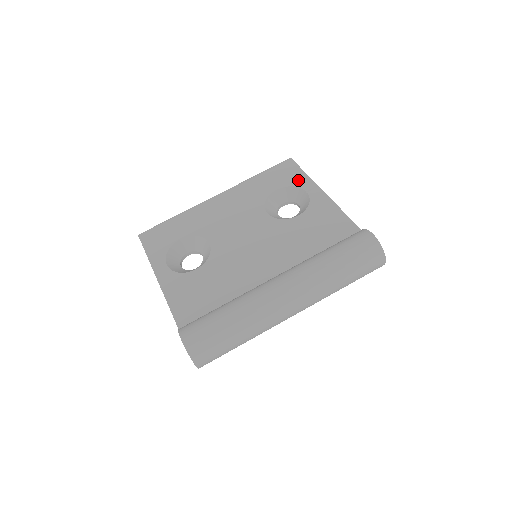
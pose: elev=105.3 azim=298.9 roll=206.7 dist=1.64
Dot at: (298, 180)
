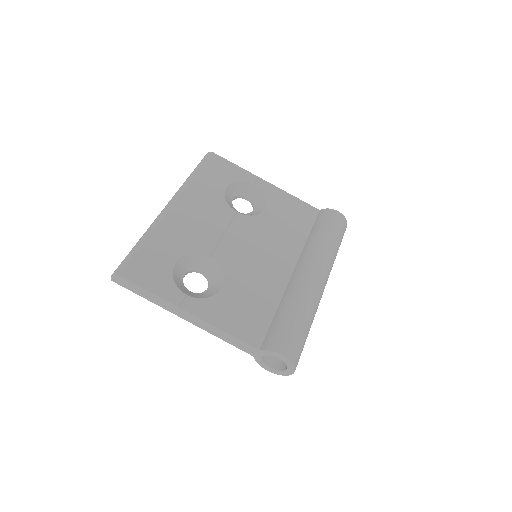
Dot at: (238, 174)
